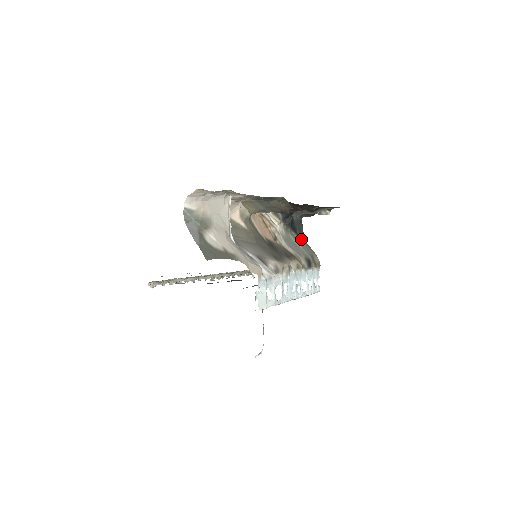
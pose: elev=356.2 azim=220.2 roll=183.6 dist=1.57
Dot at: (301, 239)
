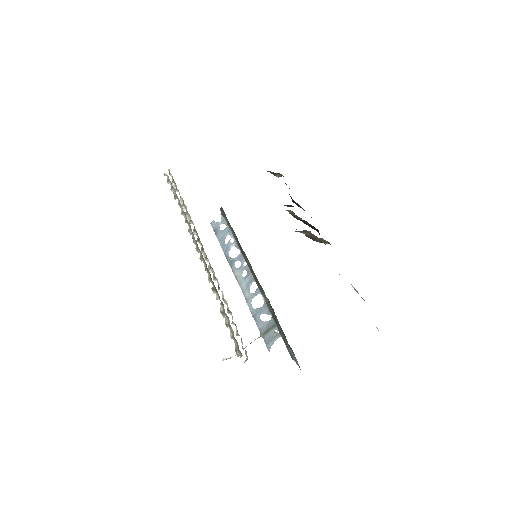
Dot at: occluded
